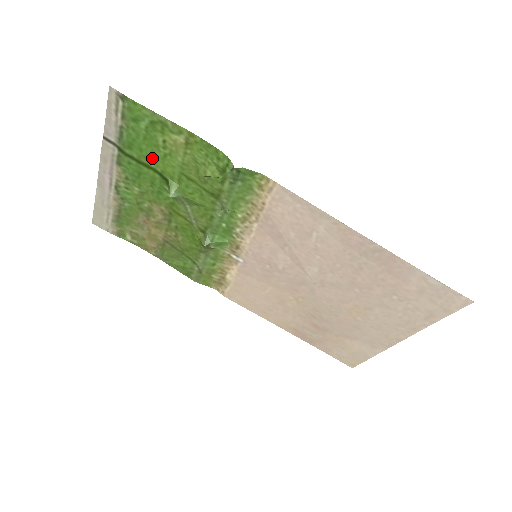
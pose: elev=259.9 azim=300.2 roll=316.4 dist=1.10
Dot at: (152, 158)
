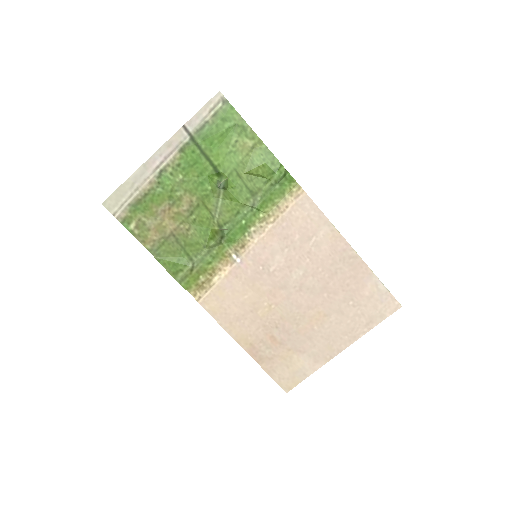
Dot at: (216, 152)
